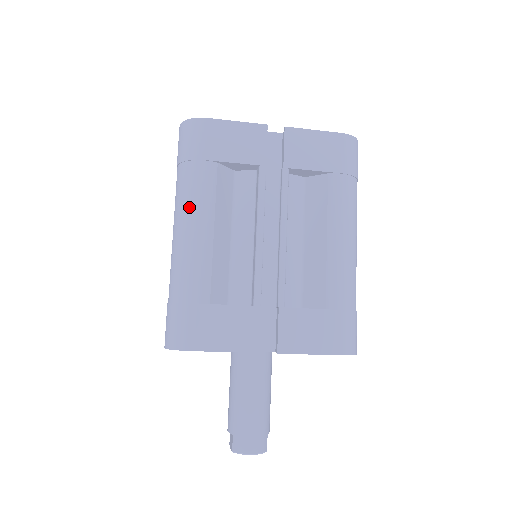
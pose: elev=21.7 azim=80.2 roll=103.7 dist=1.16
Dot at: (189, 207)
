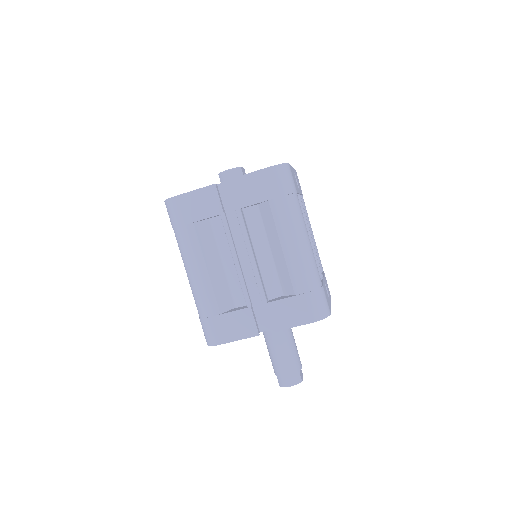
Dot at: (187, 258)
